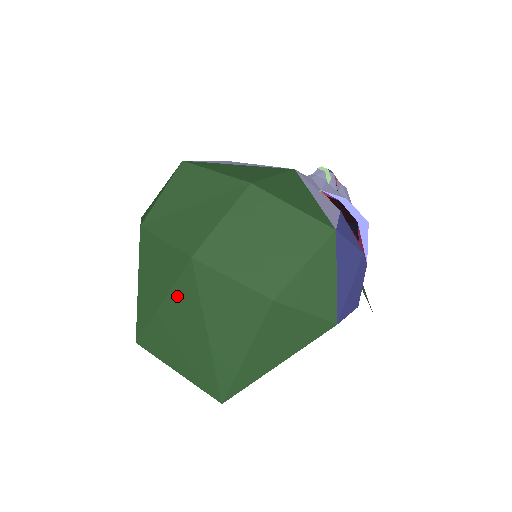
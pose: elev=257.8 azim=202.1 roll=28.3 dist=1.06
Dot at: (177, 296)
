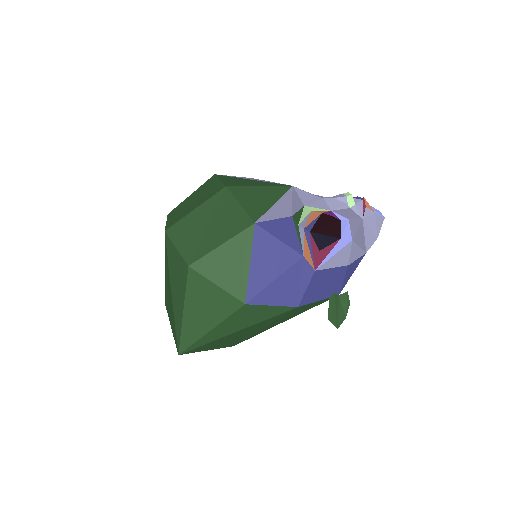
Dot at: (166, 263)
